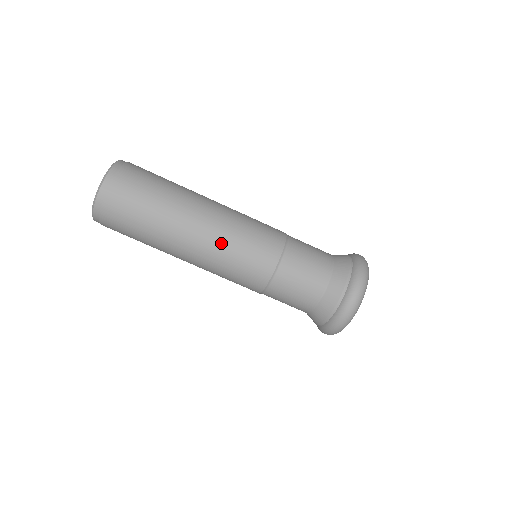
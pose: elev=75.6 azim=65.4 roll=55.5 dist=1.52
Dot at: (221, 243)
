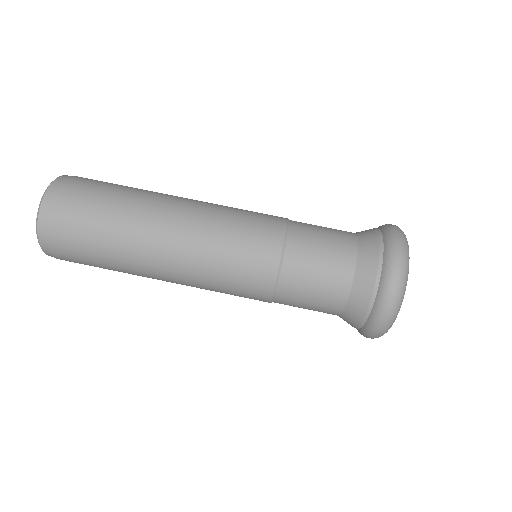
Dot at: (198, 272)
